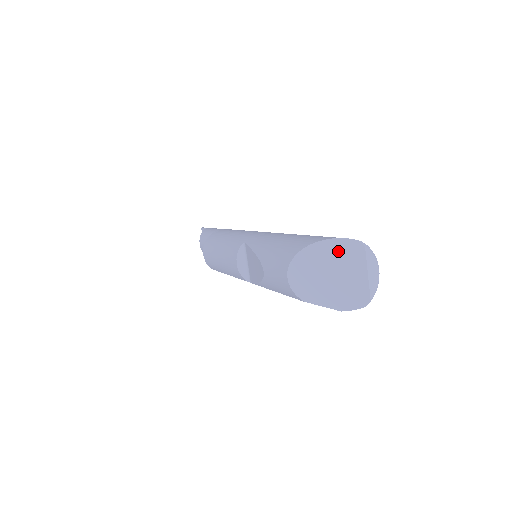
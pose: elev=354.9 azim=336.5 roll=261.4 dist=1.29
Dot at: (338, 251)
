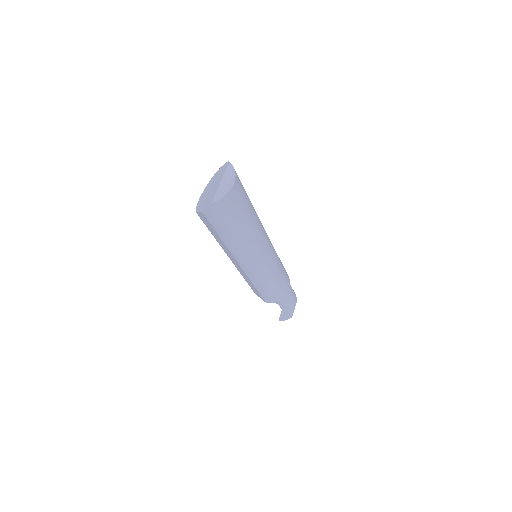
Dot at: (220, 172)
